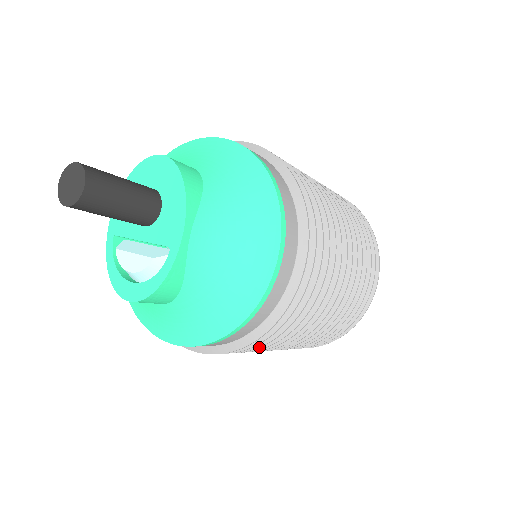
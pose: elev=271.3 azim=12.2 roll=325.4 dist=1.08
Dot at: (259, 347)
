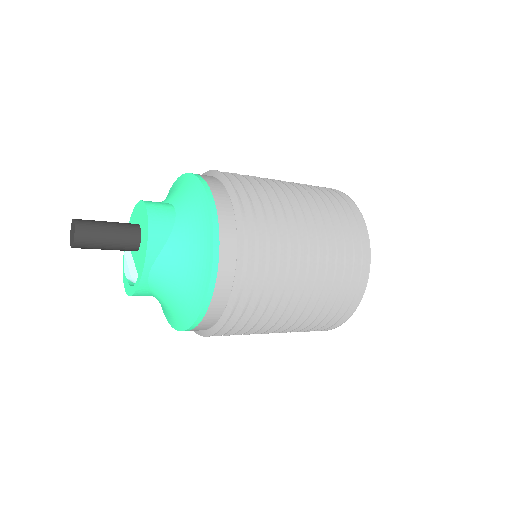
Dot at: occluded
